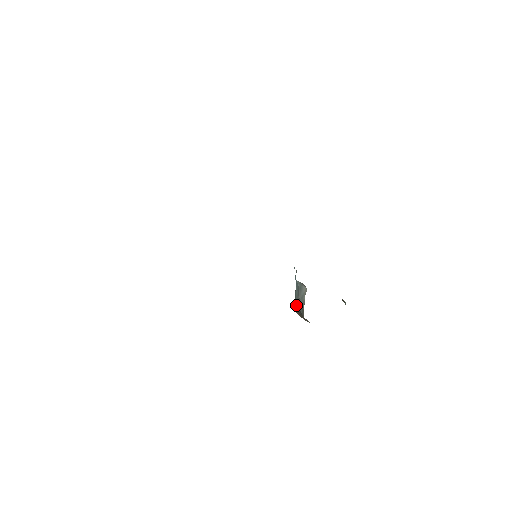
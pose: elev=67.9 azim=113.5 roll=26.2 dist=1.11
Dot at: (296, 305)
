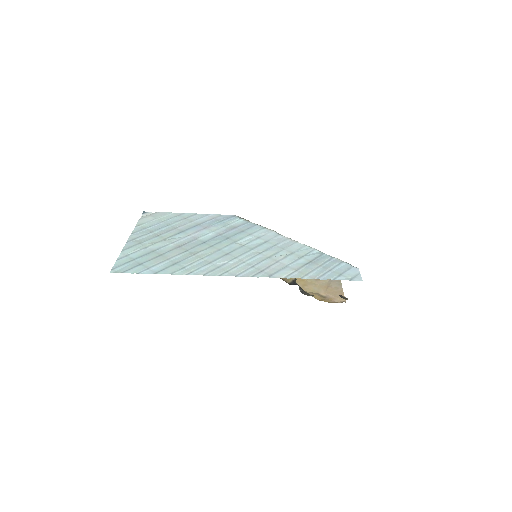
Dot at: occluded
